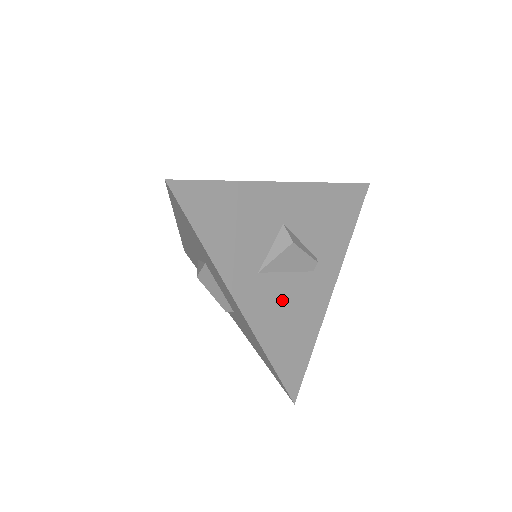
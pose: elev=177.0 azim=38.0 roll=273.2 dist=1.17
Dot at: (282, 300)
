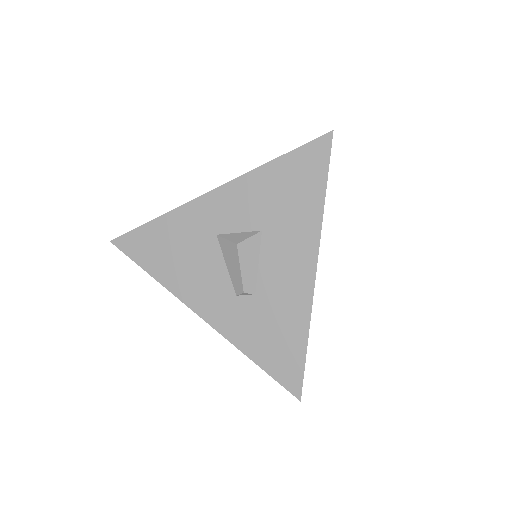
Dot at: occluded
